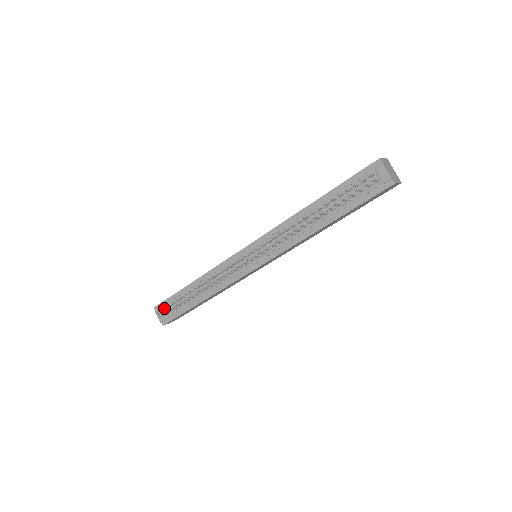
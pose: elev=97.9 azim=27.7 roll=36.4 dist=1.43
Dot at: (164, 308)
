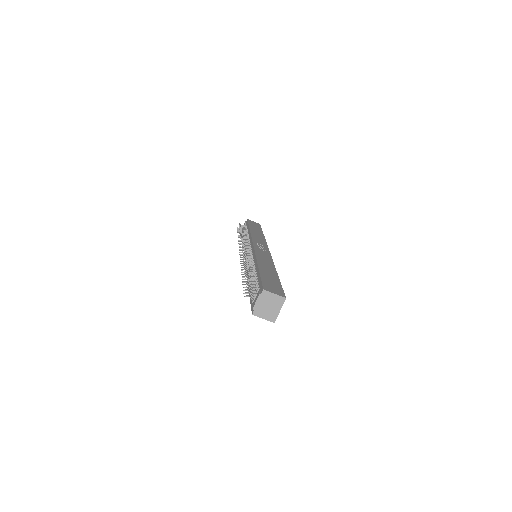
Dot at: (239, 225)
